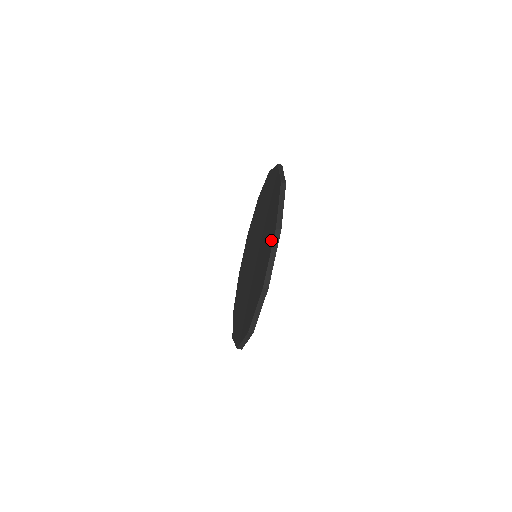
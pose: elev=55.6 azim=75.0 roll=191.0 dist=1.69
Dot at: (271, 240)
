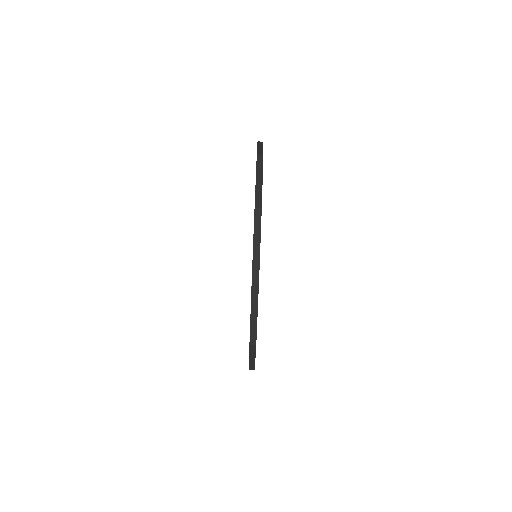
Dot at: occluded
